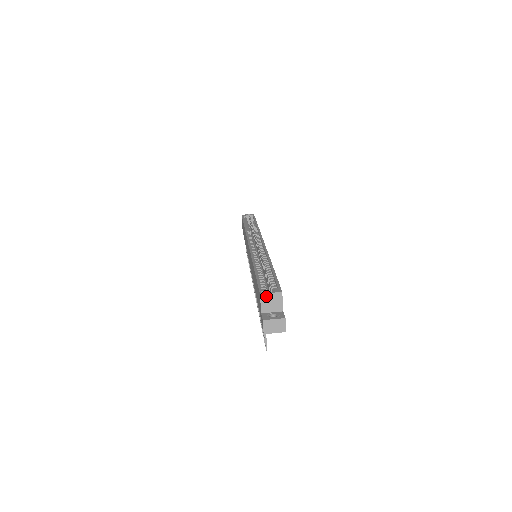
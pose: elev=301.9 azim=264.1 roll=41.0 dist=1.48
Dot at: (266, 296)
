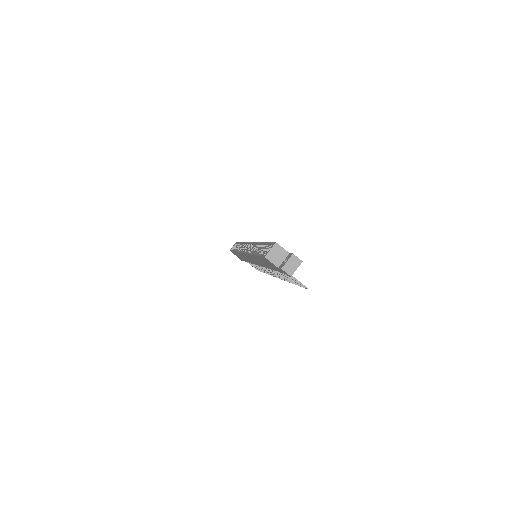
Dot at: (270, 255)
